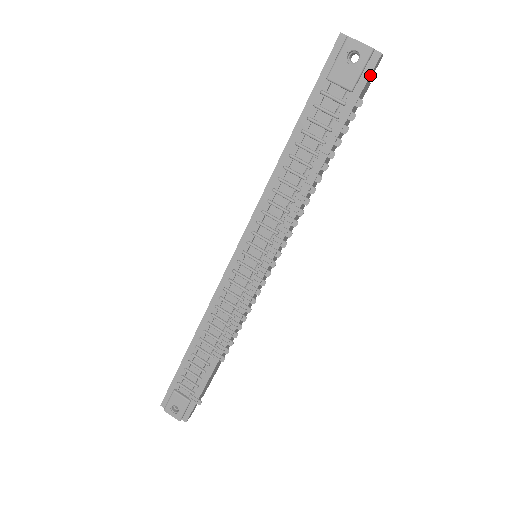
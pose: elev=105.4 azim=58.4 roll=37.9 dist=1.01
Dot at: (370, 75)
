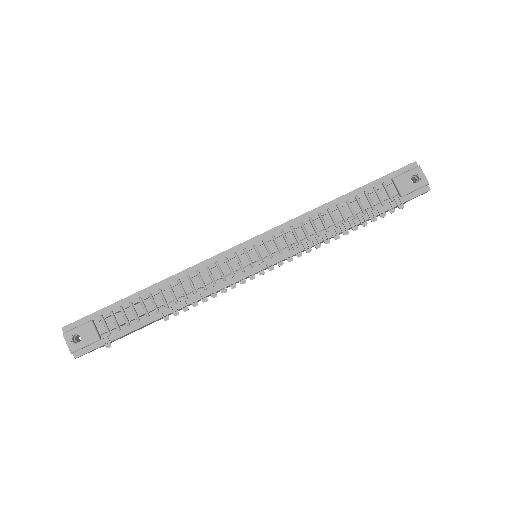
Dot at: (417, 196)
